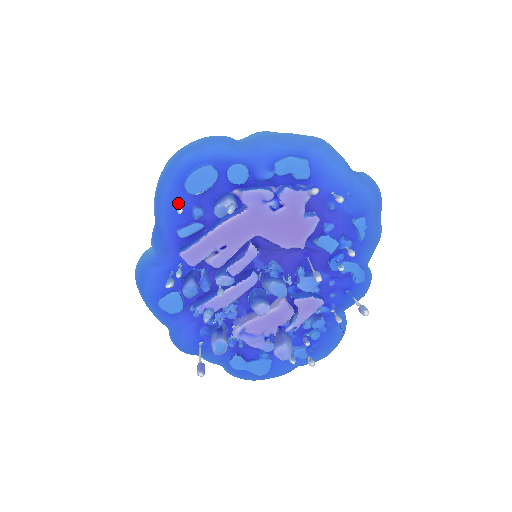
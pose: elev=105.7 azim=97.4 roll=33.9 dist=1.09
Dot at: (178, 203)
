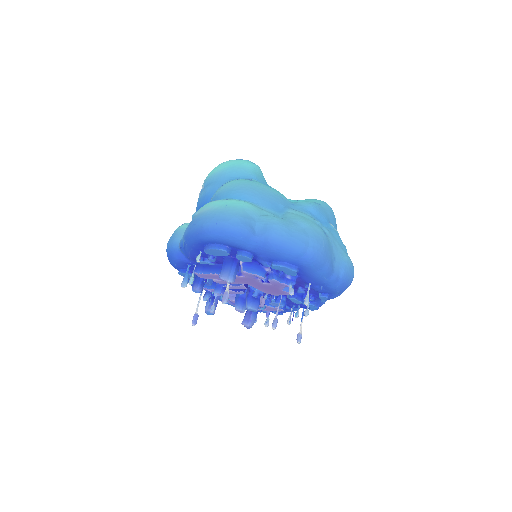
Dot at: (199, 250)
